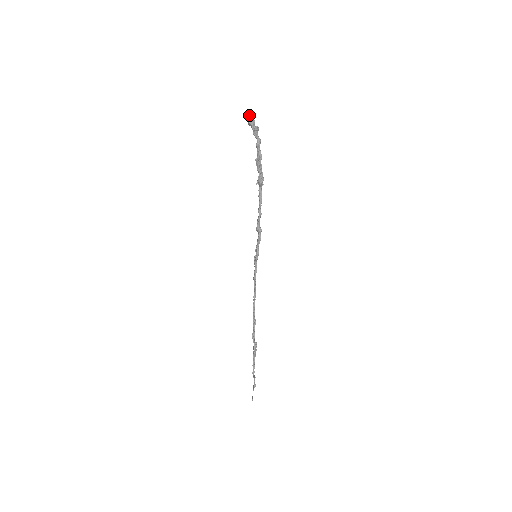
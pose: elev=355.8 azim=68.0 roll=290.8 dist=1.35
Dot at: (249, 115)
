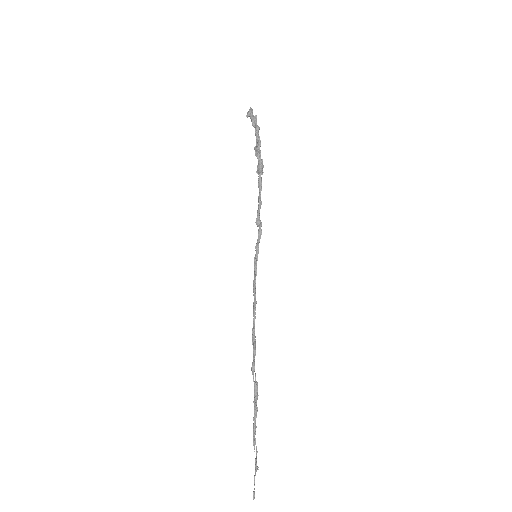
Dot at: (248, 112)
